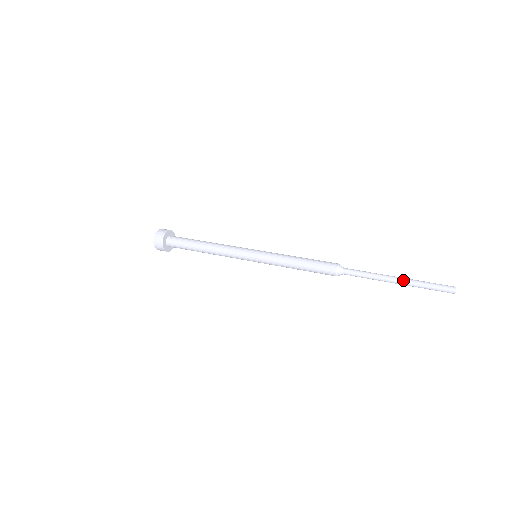
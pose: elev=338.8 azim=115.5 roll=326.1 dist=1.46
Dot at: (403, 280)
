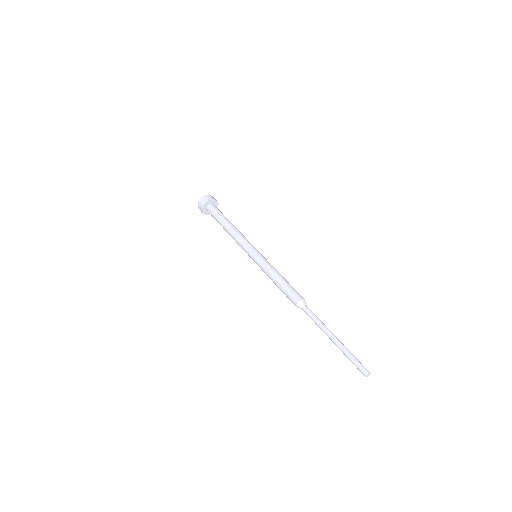
Dot at: (337, 342)
